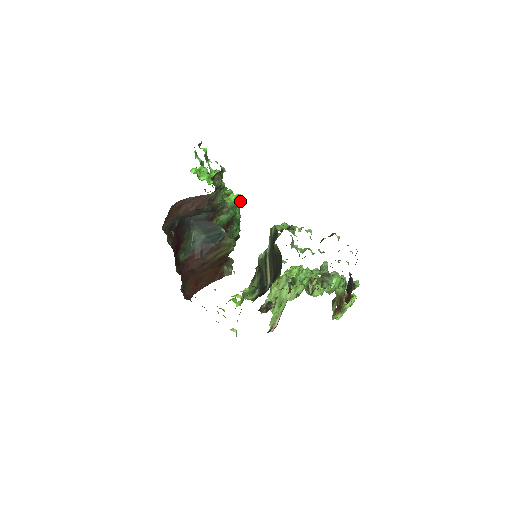
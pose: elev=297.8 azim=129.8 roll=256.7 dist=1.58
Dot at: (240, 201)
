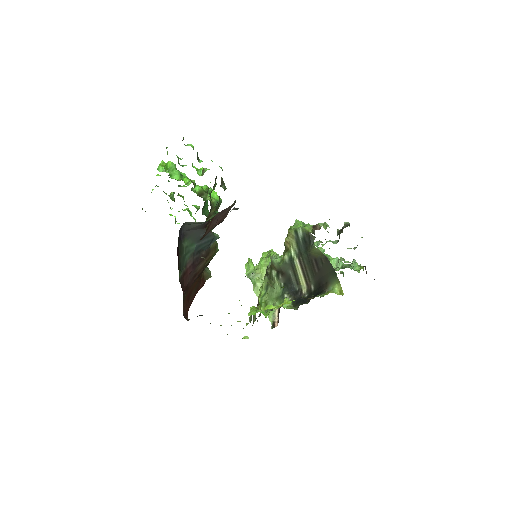
Dot at: occluded
